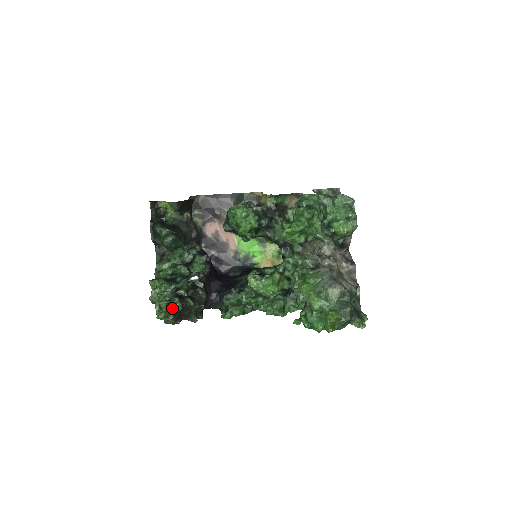
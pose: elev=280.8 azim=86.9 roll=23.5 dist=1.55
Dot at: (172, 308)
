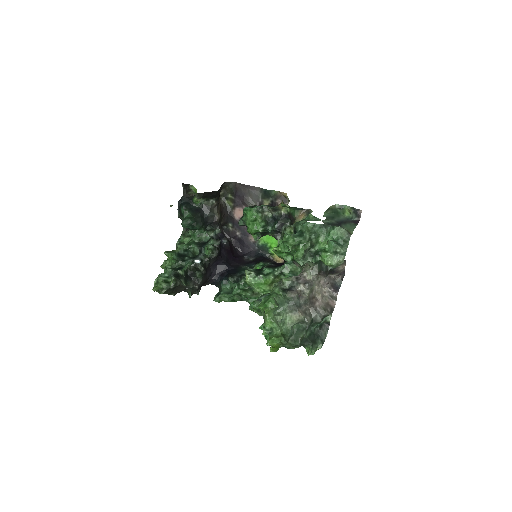
Dot at: (165, 285)
